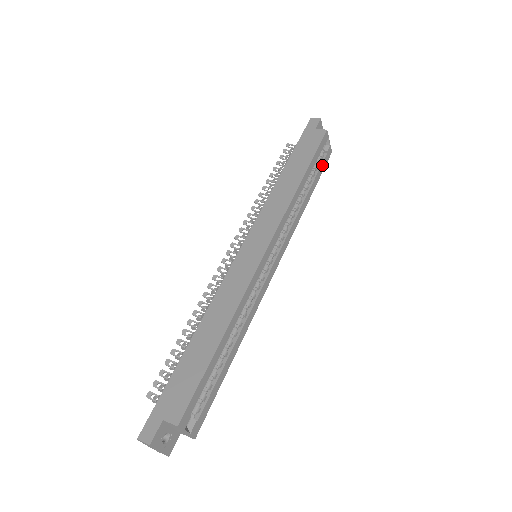
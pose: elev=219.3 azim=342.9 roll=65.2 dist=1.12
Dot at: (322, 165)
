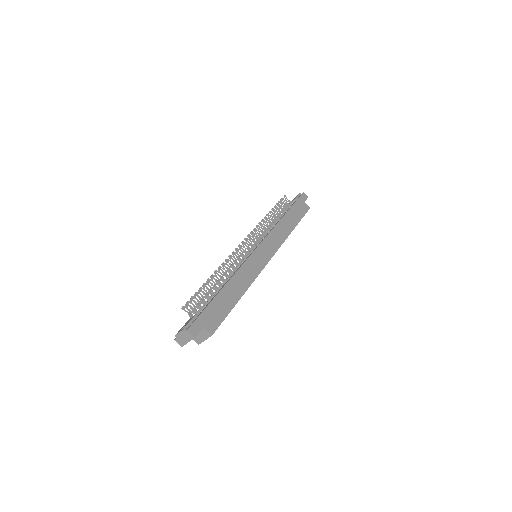
Dot at: occluded
